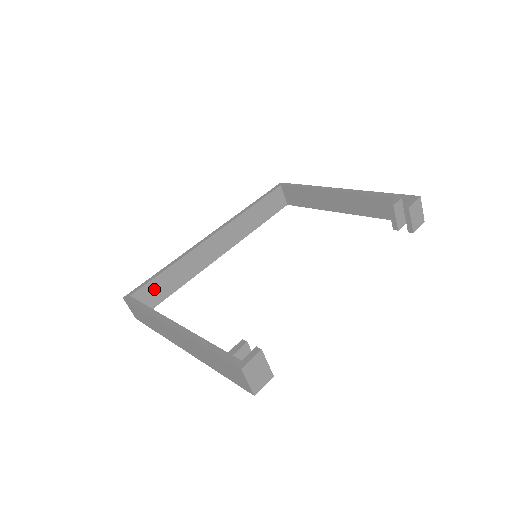
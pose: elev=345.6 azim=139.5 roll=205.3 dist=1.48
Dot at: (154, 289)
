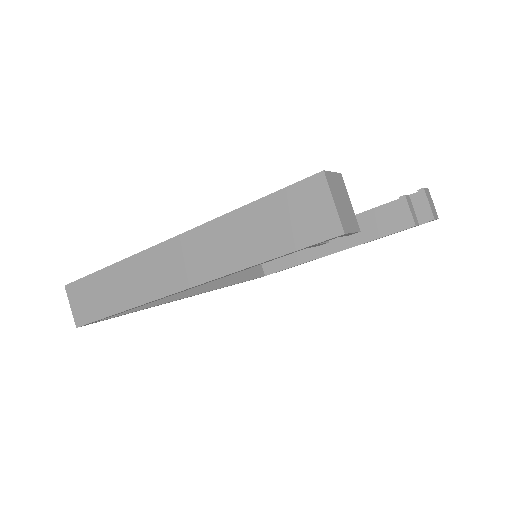
Dot at: occluded
